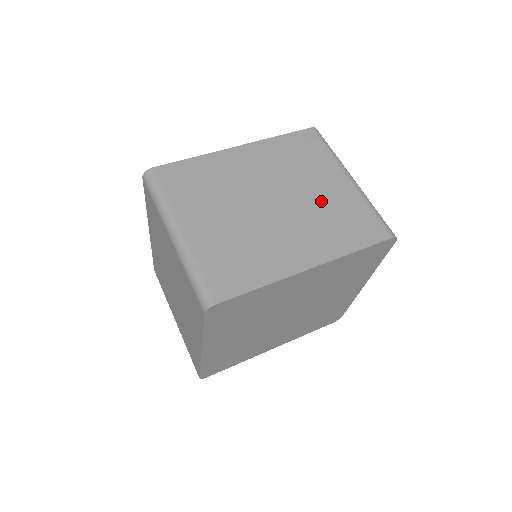
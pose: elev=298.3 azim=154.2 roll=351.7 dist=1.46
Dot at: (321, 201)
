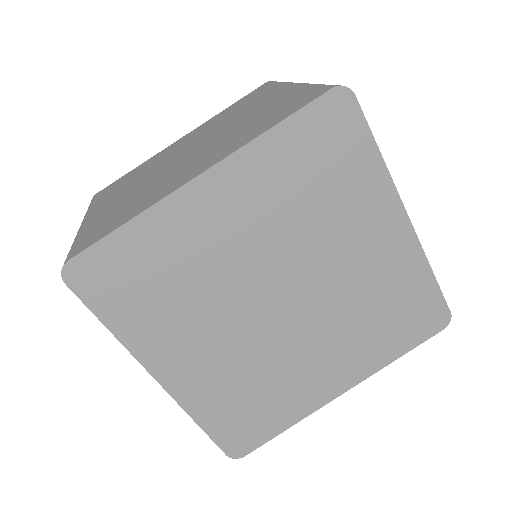
Dot at: (246, 119)
